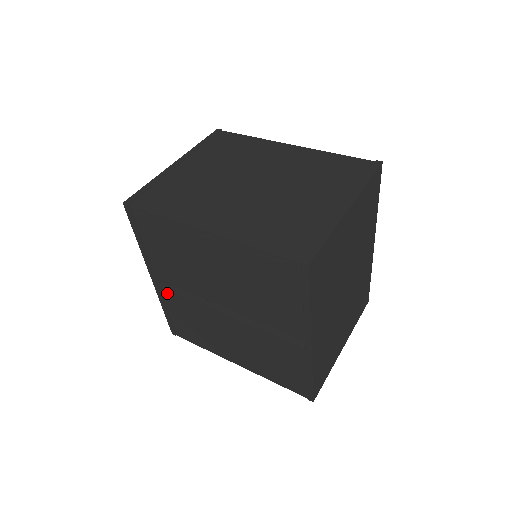
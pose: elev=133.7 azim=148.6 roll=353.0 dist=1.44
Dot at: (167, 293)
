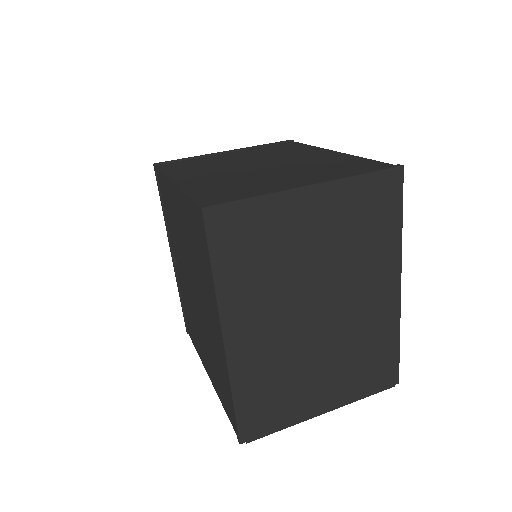
Dot at: occluded
